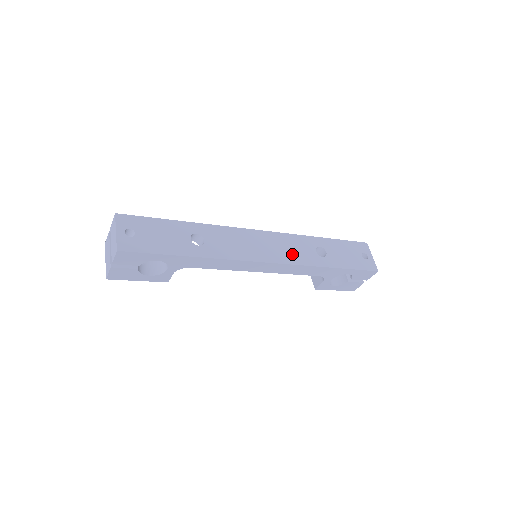
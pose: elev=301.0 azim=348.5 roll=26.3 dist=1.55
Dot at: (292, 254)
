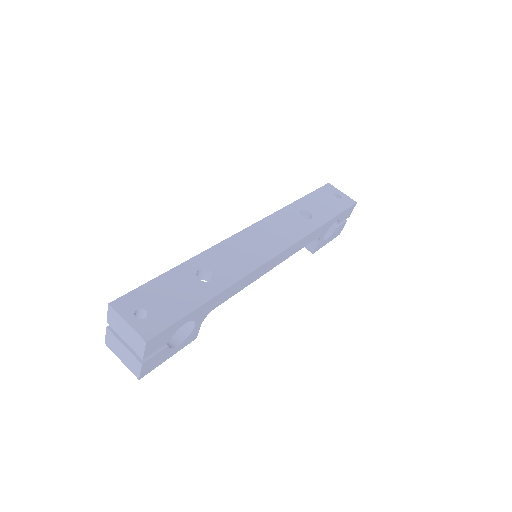
Dot at: (288, 233)
